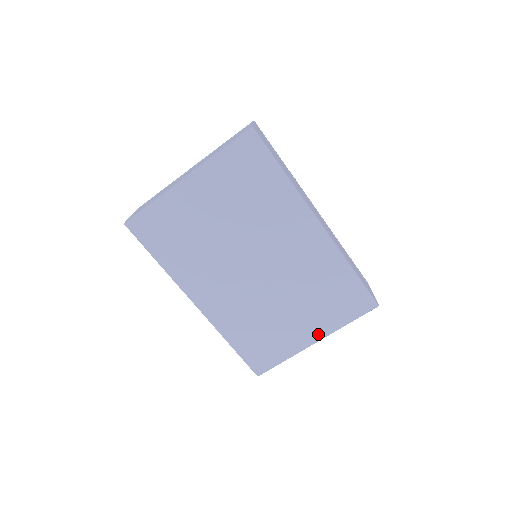
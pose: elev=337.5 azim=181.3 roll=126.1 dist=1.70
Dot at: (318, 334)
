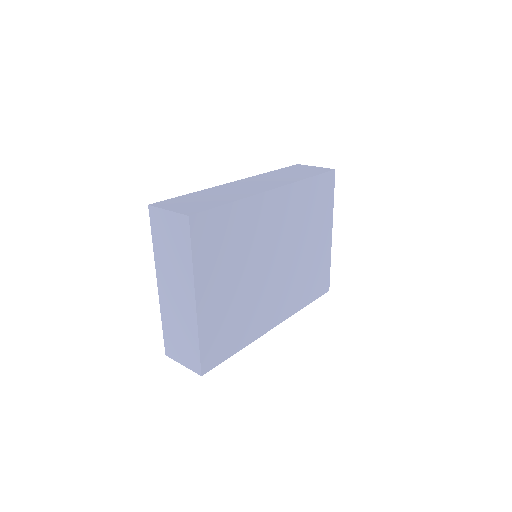
Dot at: (329, 229)
